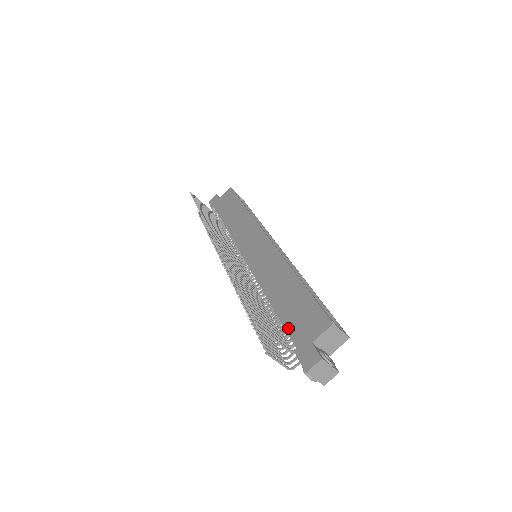
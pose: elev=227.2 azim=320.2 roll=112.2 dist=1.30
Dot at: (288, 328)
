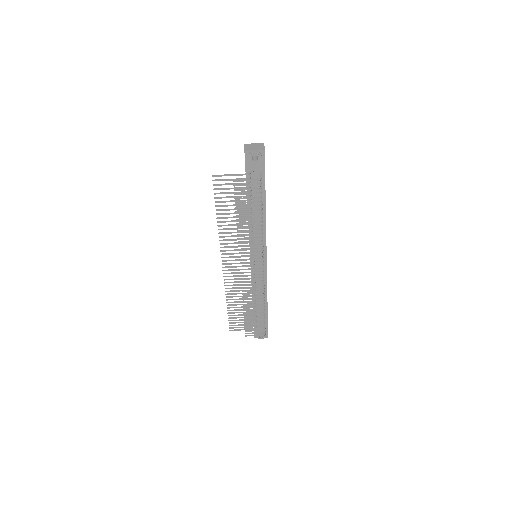
Dot at: occluded
